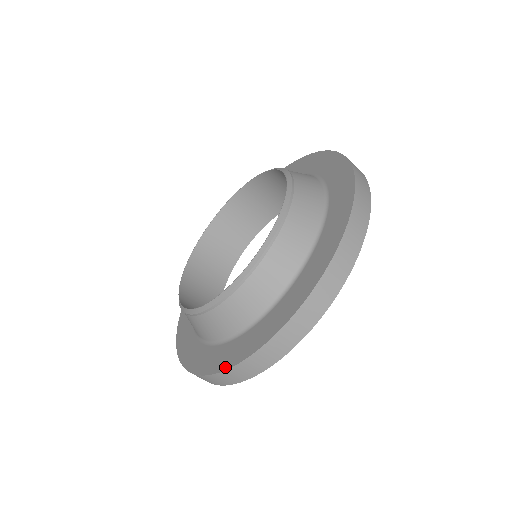
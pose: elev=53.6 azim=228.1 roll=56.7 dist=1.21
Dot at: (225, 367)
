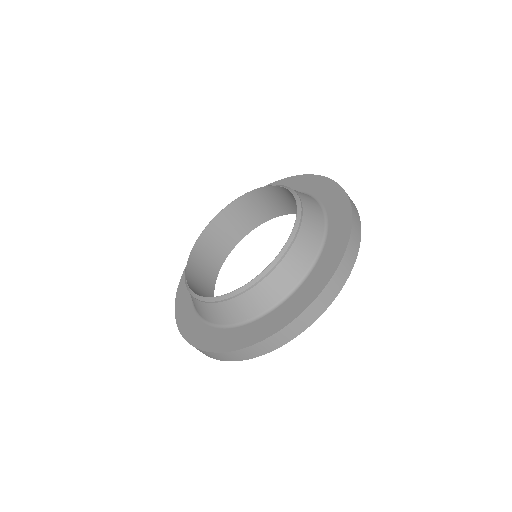
Dot at: (289, 321)
